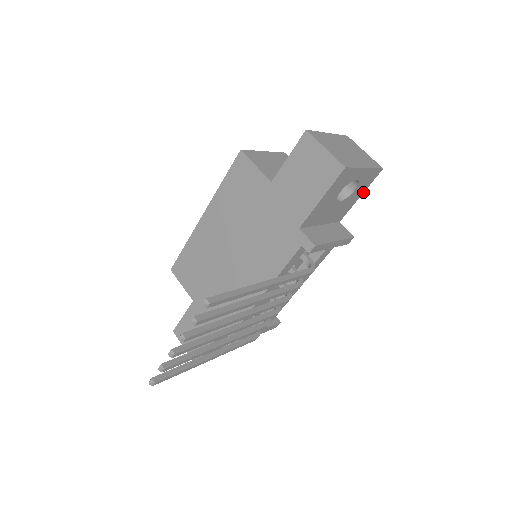
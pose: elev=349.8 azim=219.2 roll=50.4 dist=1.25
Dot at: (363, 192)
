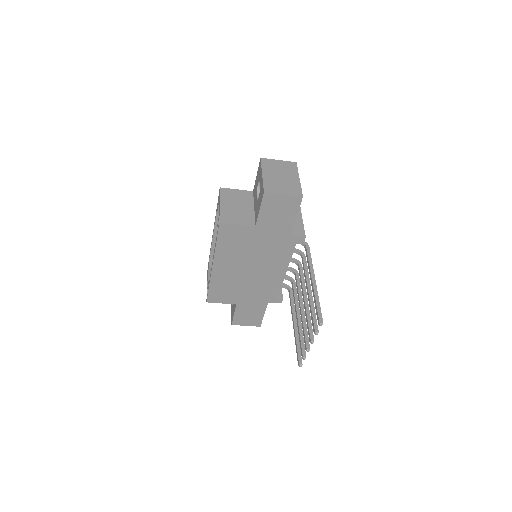
Dot at: occluded
